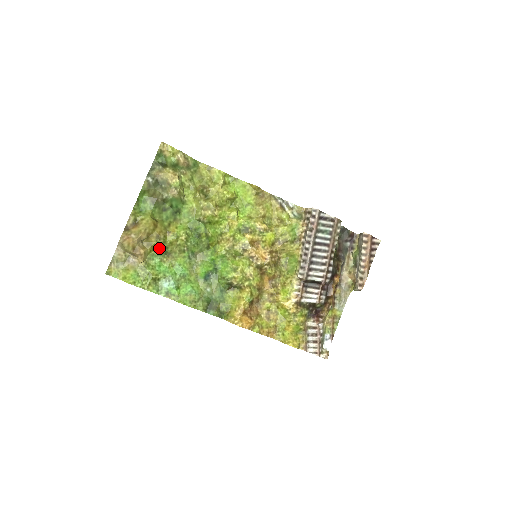
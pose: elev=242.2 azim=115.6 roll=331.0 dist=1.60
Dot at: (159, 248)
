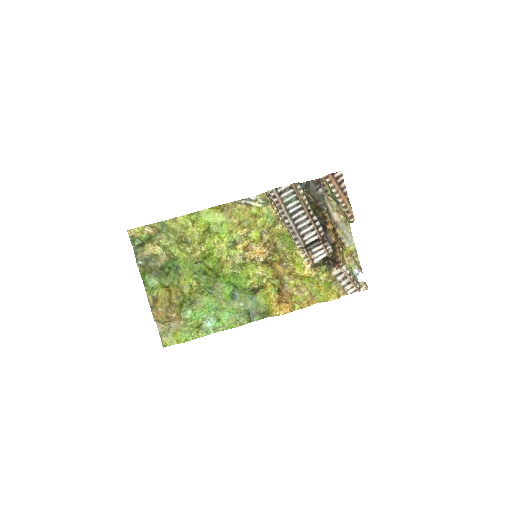
Dot at: (184, 303)
